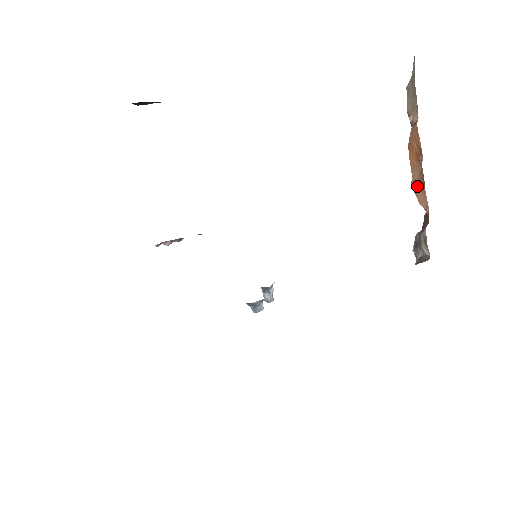
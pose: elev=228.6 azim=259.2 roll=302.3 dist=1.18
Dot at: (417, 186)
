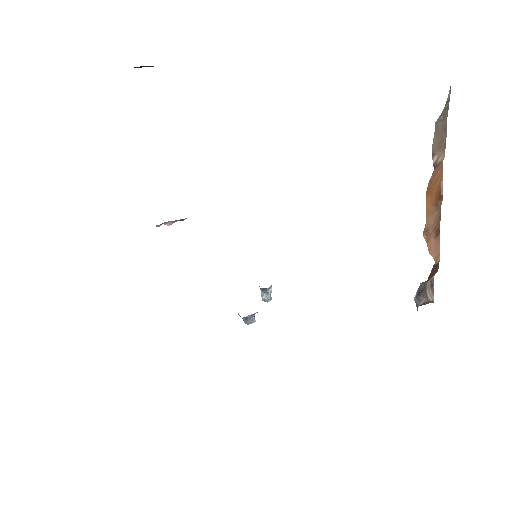
Dot at: (430, 233)
